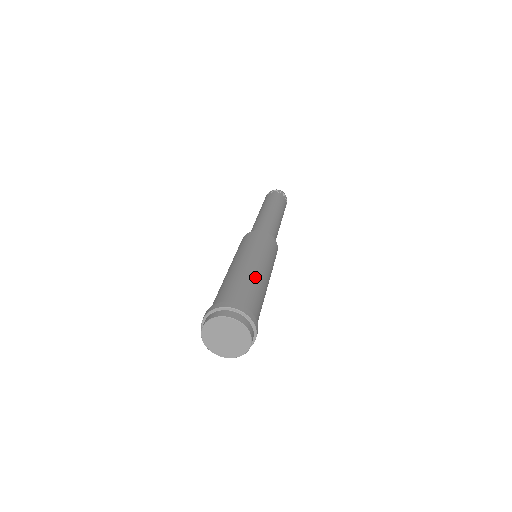
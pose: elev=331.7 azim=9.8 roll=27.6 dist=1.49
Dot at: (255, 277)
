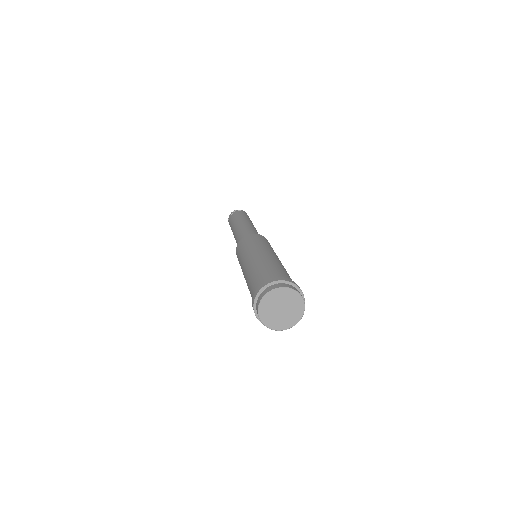
Dot at: occluded
